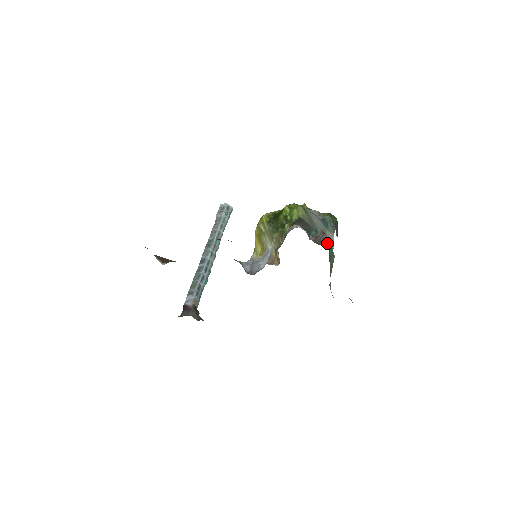
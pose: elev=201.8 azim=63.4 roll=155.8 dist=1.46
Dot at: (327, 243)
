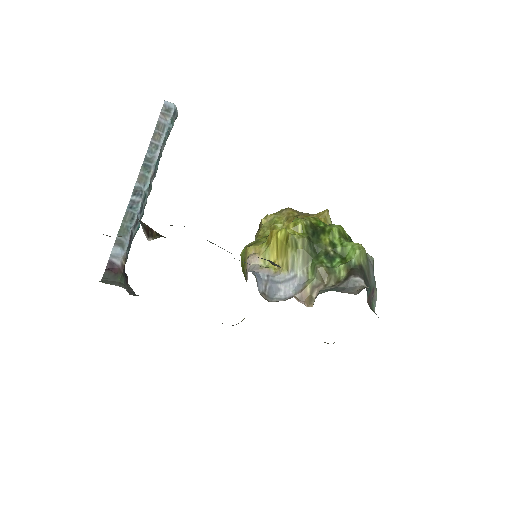
Dot at: (373, 305)
